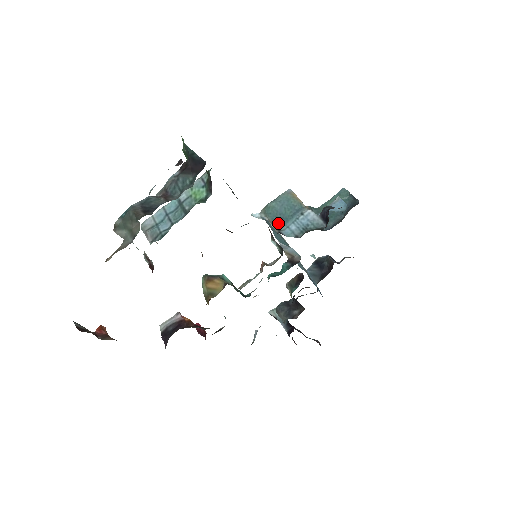
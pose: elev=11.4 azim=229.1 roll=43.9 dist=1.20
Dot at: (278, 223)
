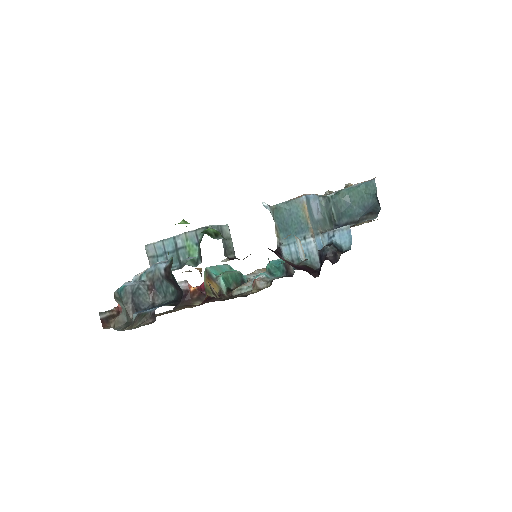
Dot at: (282, 234)
